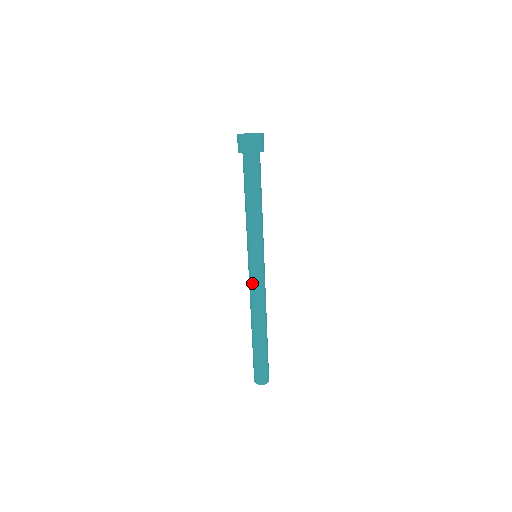
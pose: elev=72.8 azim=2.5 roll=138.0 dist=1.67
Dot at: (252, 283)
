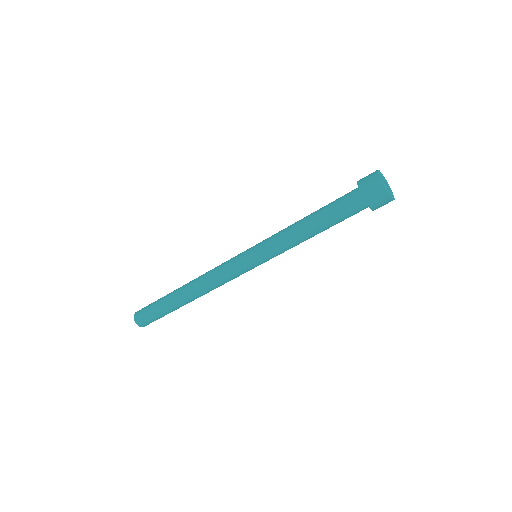
Dot at: (233, 278)
